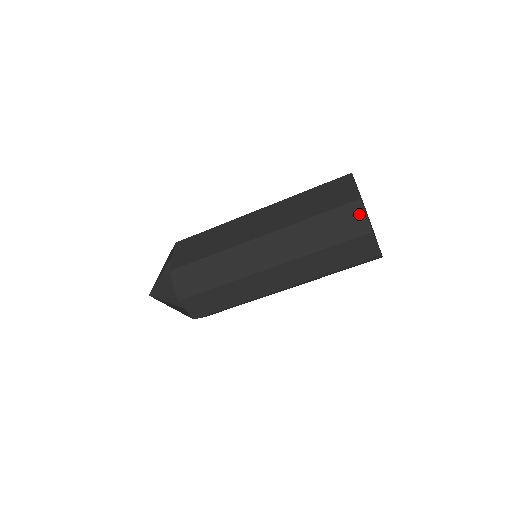
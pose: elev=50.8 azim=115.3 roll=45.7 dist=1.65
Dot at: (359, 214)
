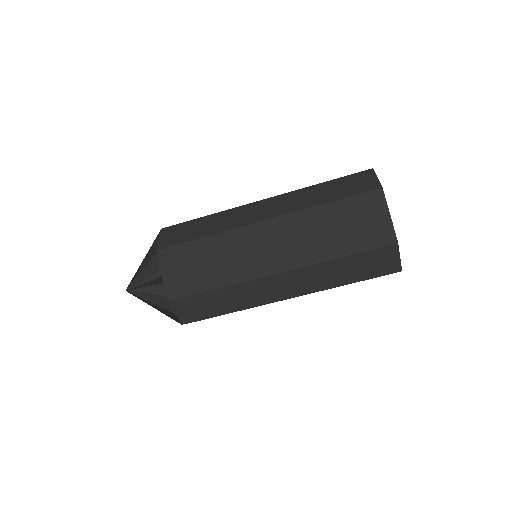
Dot at: (393, 256)
